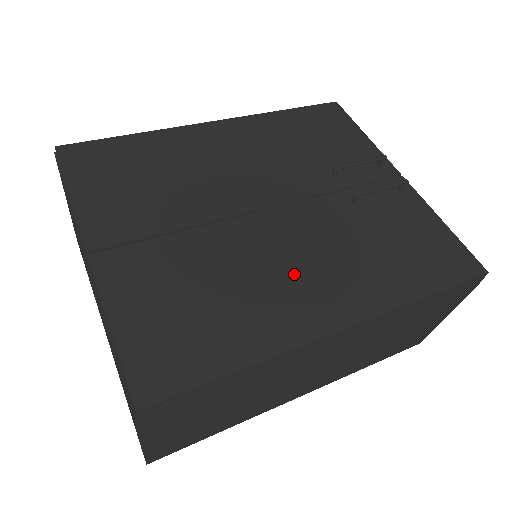
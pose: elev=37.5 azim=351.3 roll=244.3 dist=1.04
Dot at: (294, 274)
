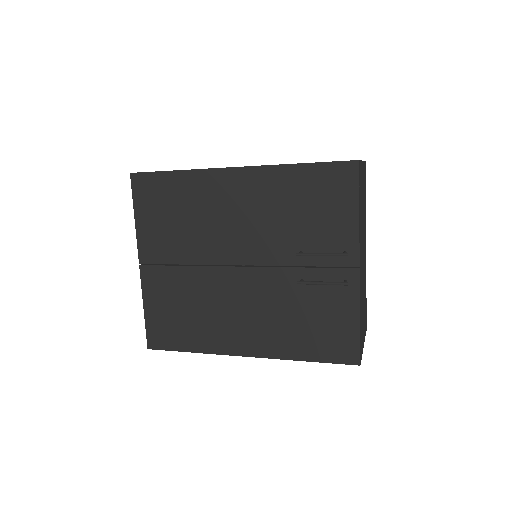
Dot at: (235, 317)
